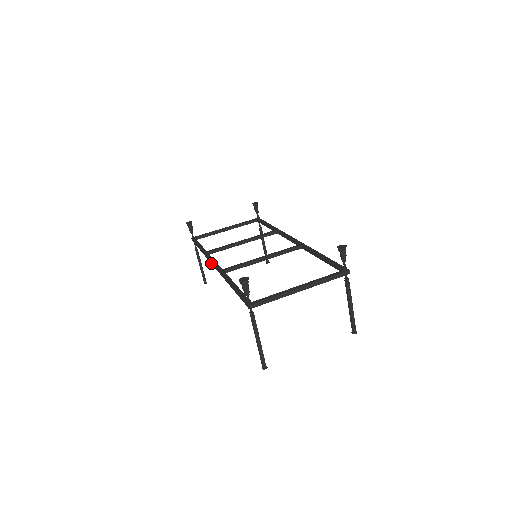
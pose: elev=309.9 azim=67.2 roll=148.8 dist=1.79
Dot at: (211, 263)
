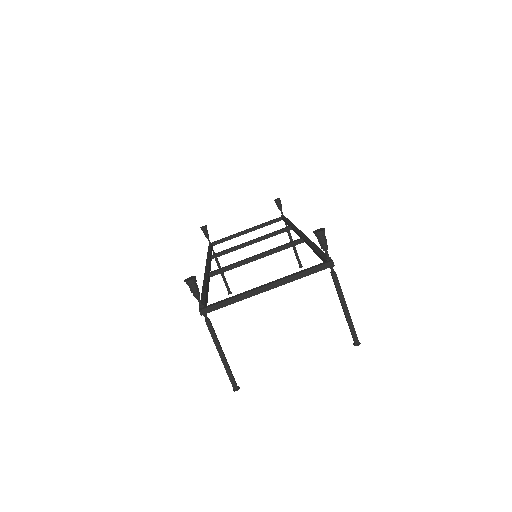
Dot at: occluded
